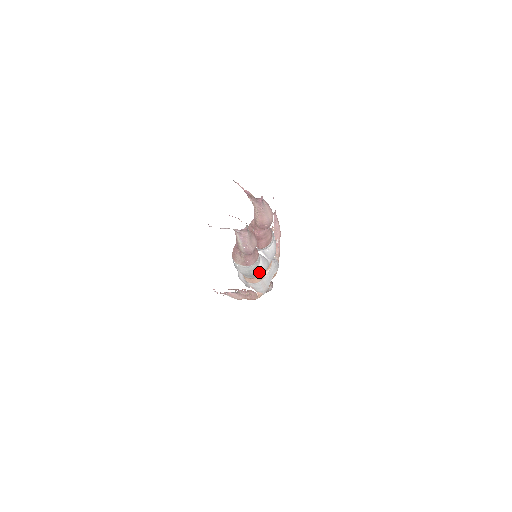
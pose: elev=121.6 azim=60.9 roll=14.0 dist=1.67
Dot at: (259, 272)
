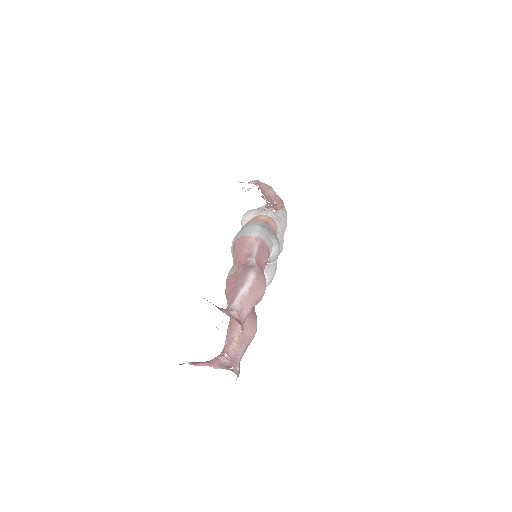
Dot at: (268, 284)
